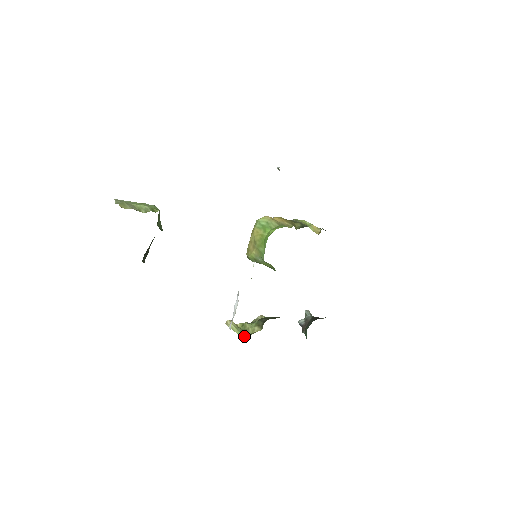
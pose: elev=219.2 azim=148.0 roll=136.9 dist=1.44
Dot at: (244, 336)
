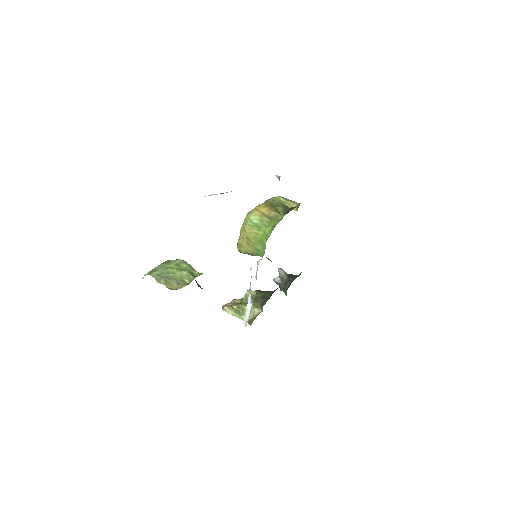
Dot at: occluded
